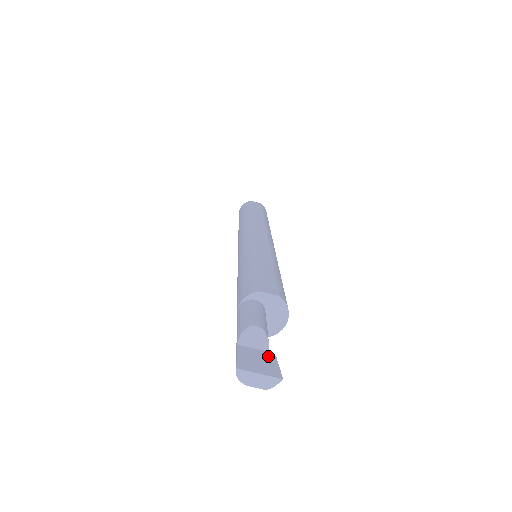
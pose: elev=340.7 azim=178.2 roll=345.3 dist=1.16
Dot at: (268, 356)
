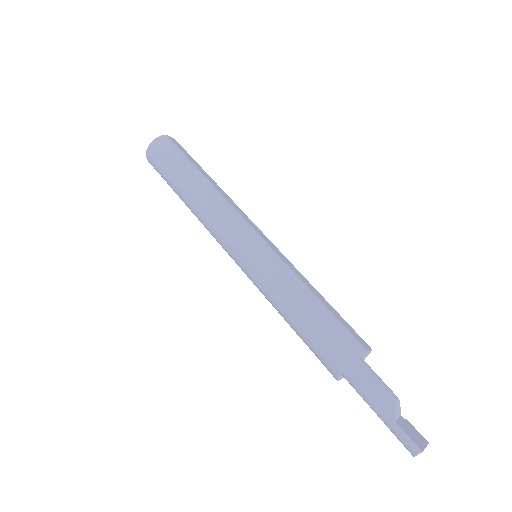
Dot at: (407, 422)
